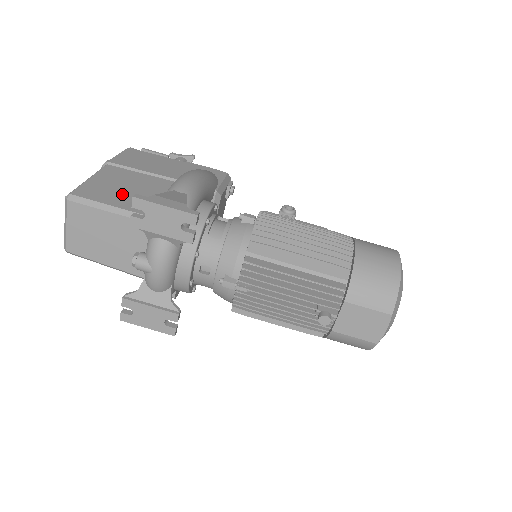
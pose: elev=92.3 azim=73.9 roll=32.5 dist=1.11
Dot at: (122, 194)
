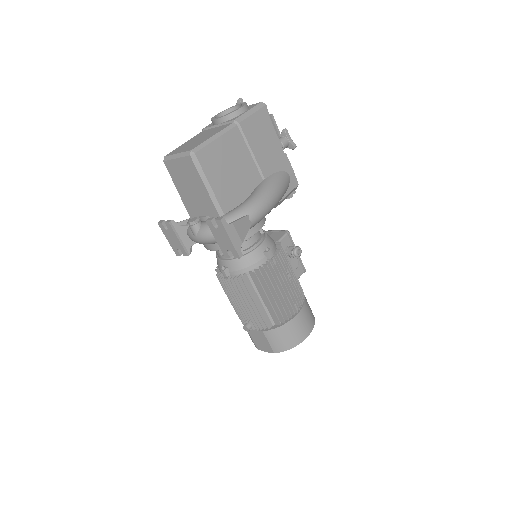
Dot at: (223, 174)
